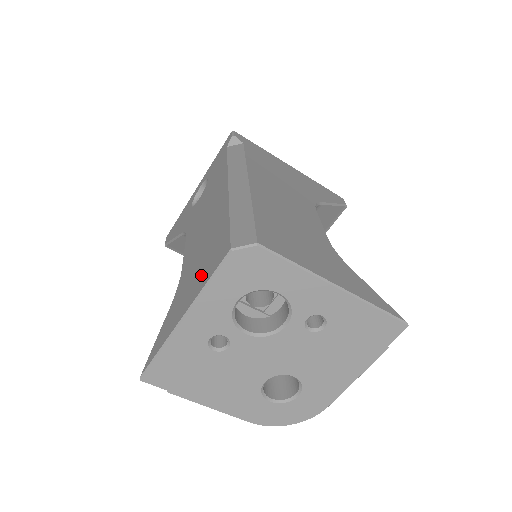
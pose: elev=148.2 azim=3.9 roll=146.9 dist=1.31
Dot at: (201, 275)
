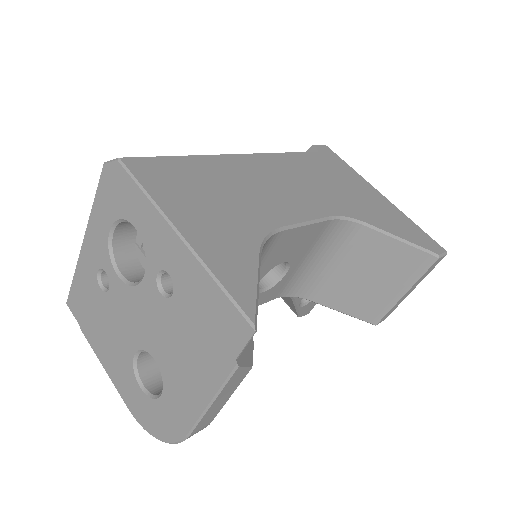
Dot at: occluded
